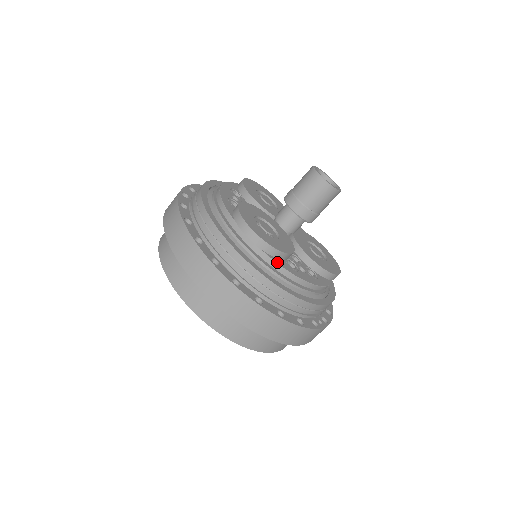
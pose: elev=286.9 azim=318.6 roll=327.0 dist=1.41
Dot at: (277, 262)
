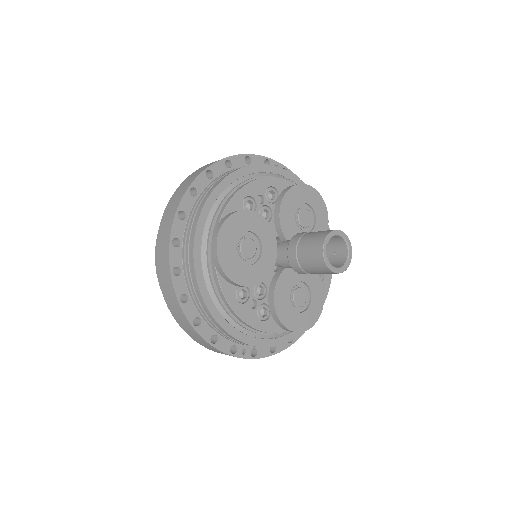
Dot at: (221, 284)
